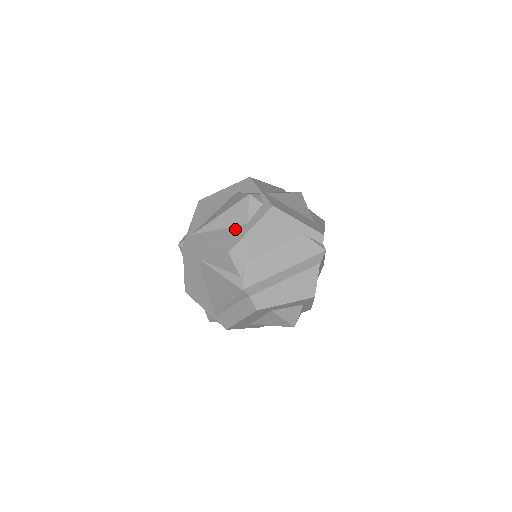
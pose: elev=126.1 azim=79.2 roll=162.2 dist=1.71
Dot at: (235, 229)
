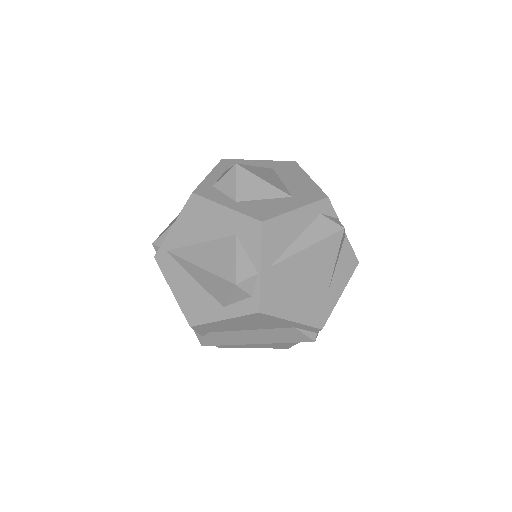
Dot at: (209, 301)
